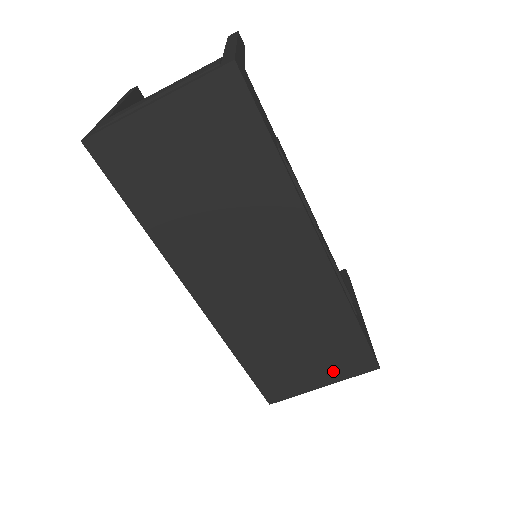
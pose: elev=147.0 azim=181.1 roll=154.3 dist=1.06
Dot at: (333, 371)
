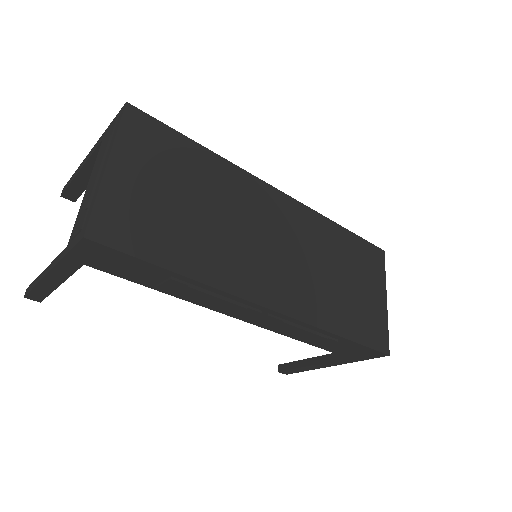
Dot at: (376, 280)
